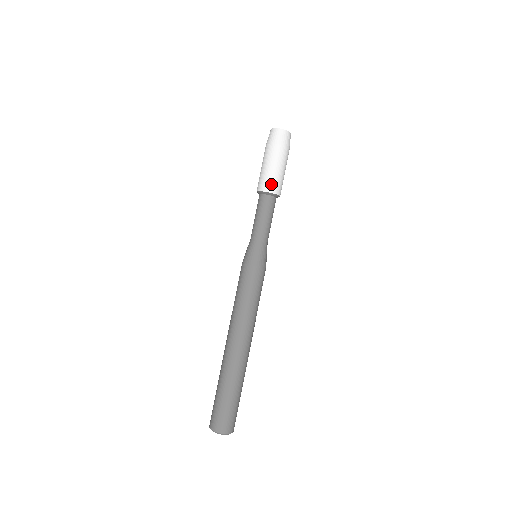
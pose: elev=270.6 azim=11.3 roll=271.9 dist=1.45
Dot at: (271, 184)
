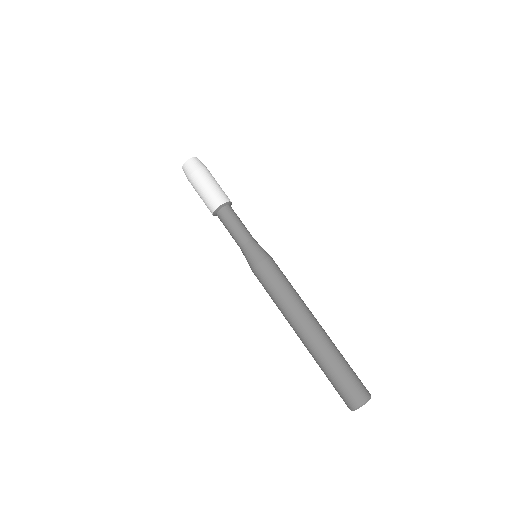
Dot at: (219, 197)
